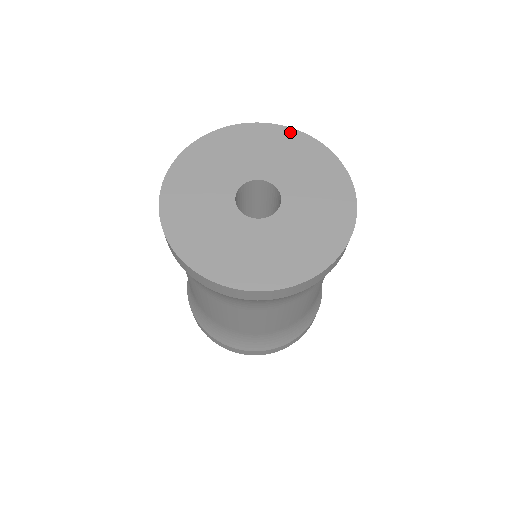
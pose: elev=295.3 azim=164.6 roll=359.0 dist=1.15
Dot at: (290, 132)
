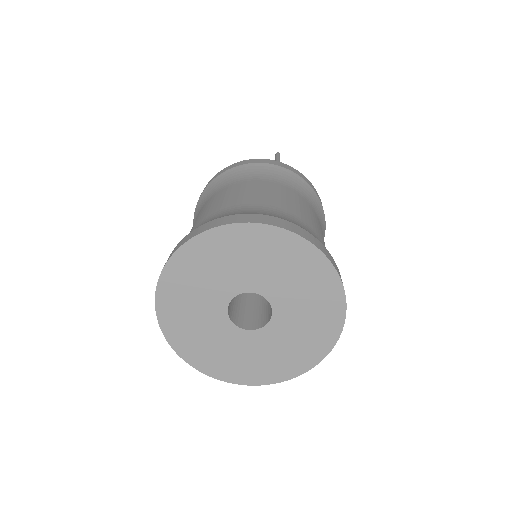
Dot at: (198, 242)
